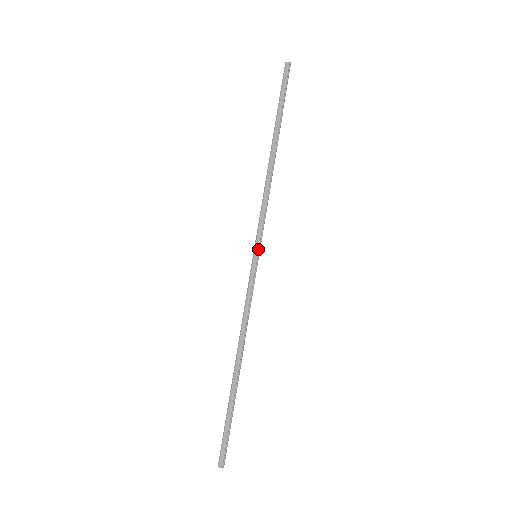
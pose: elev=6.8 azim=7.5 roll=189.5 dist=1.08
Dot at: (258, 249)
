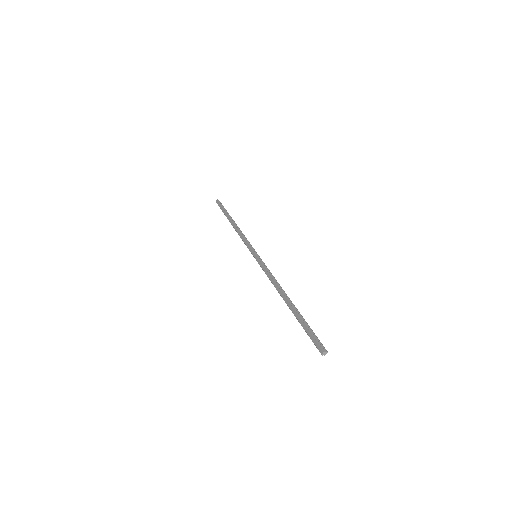
Dot at: (253, 252)
